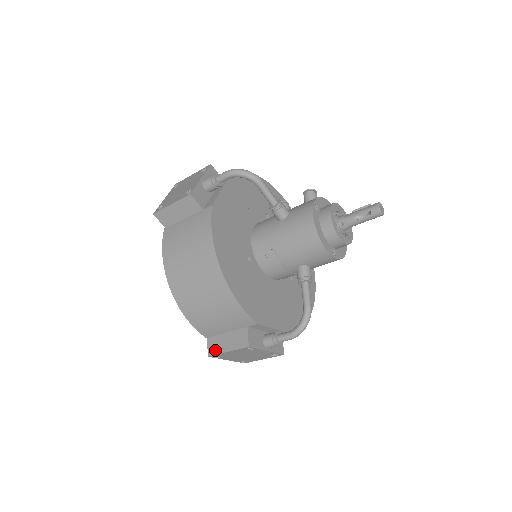
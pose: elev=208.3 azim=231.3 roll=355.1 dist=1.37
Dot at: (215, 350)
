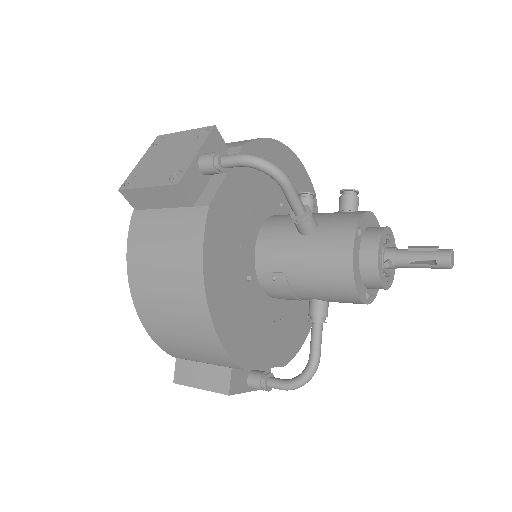
Dot at: (184, 379)
